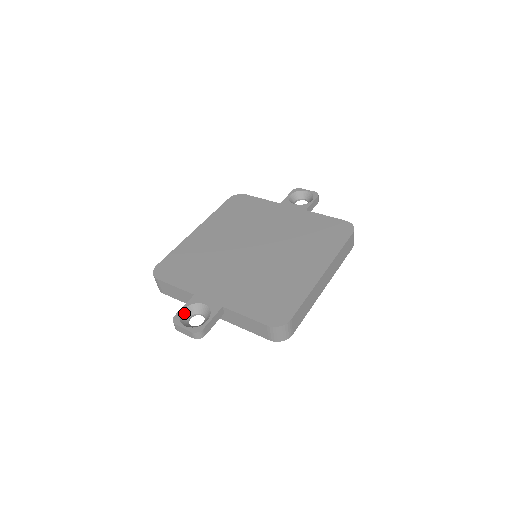
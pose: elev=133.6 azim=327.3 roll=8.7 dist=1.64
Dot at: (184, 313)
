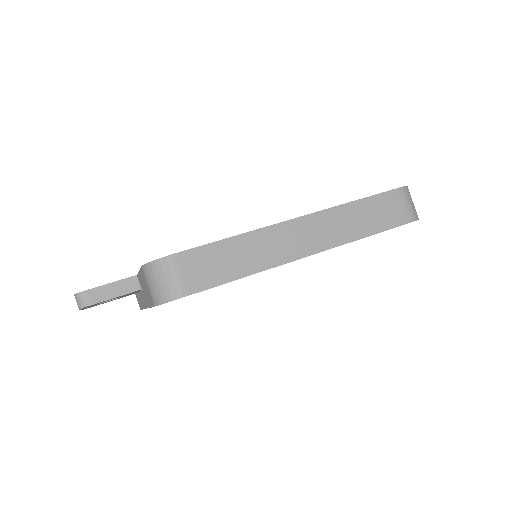
Dot at: occluded
